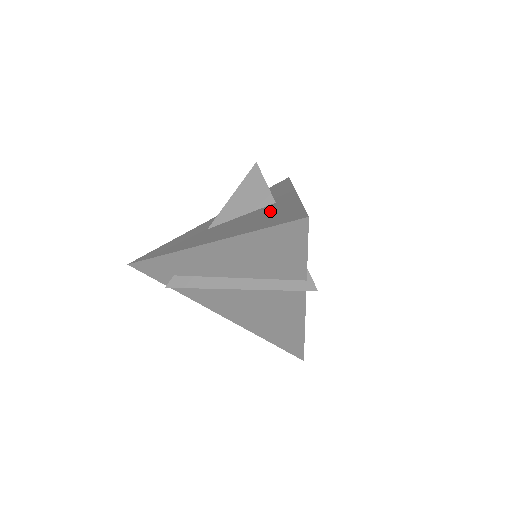
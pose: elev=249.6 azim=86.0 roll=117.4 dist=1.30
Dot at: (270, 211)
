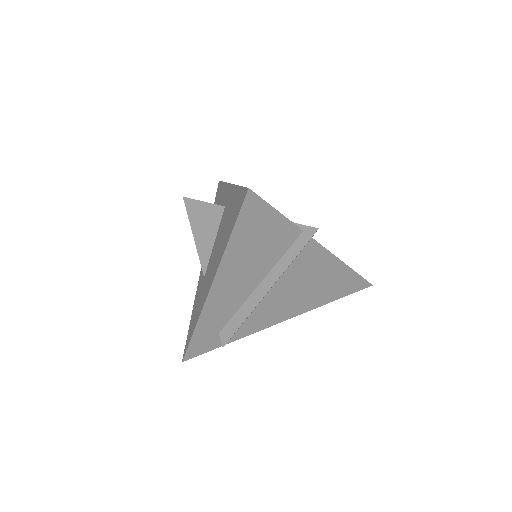
Dot at: (226, 216)
